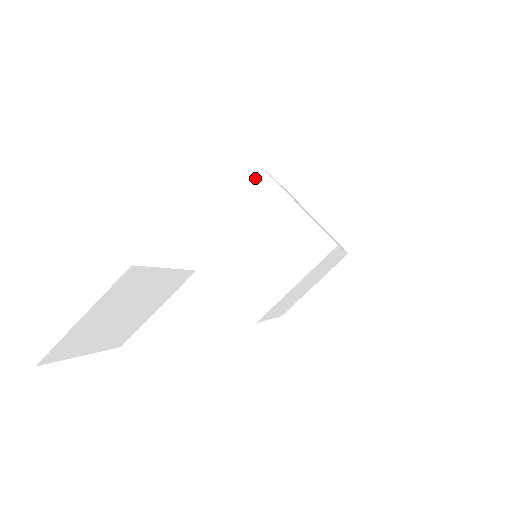
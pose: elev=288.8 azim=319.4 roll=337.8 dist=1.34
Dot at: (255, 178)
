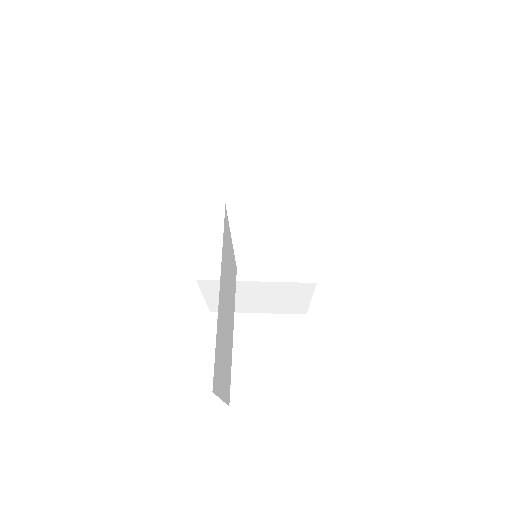
Dot at: (208, 188)
